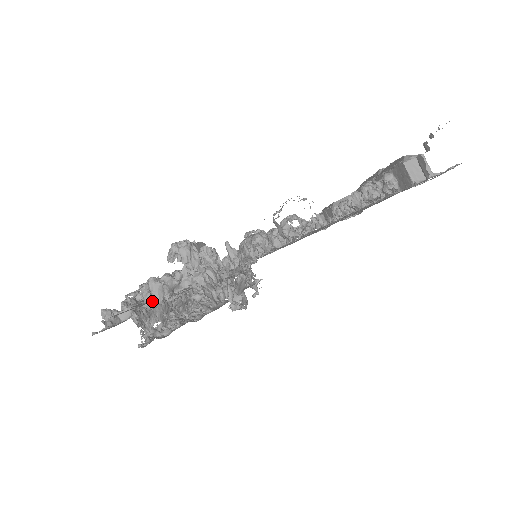
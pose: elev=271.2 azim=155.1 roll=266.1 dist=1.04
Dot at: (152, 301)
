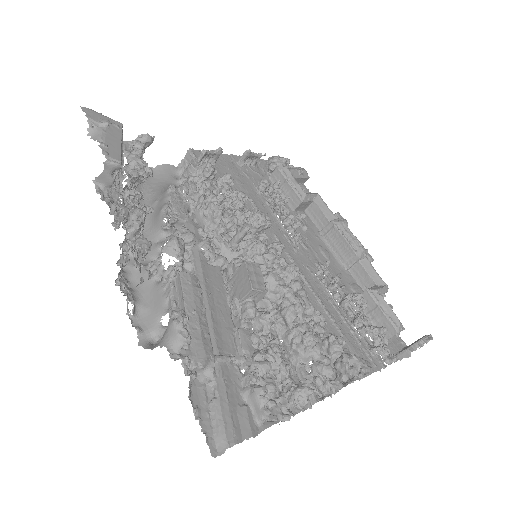
Dot at: (231, 374)
